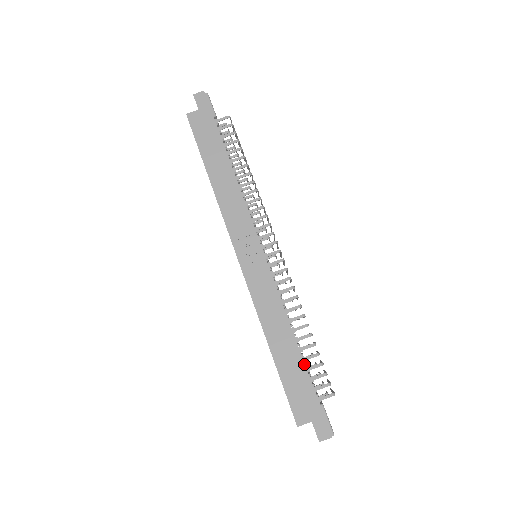
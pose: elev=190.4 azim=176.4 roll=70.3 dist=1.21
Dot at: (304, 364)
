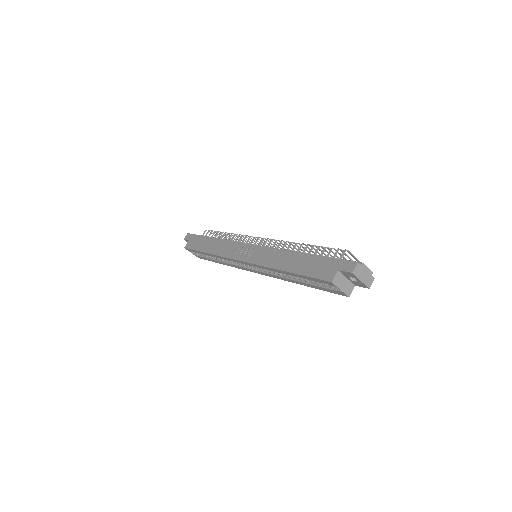
Dot at: (310, 254)
